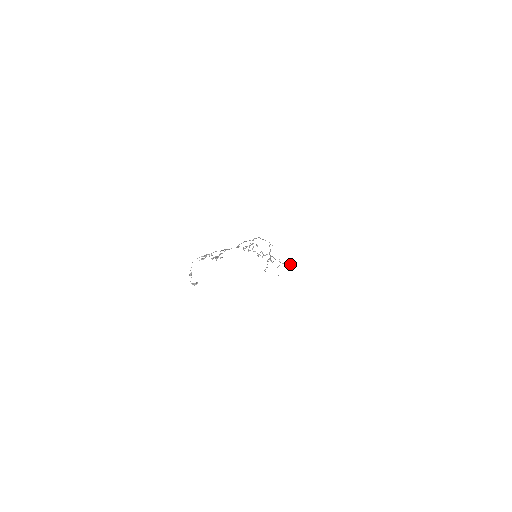
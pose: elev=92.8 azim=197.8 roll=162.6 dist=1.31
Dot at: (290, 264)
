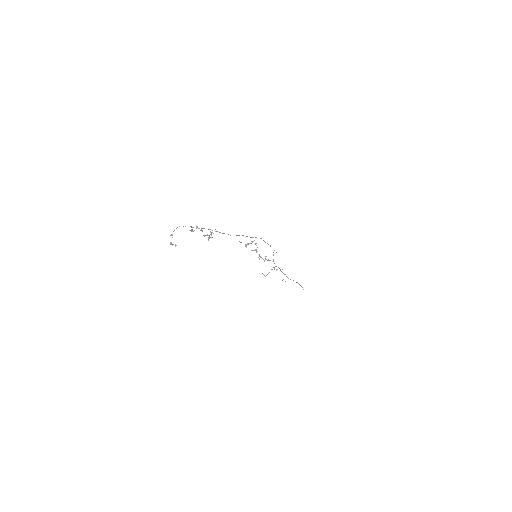
Dot at: (299, 284)
